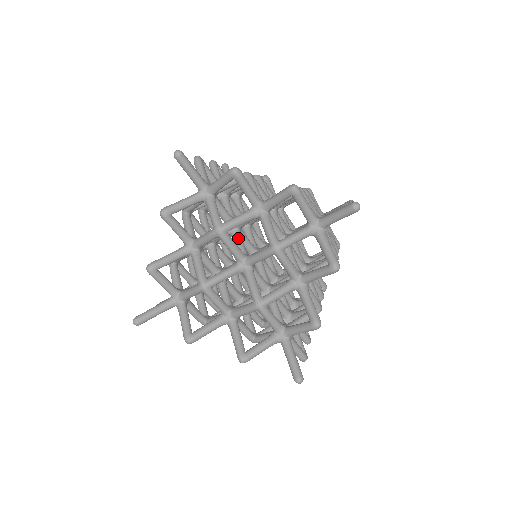
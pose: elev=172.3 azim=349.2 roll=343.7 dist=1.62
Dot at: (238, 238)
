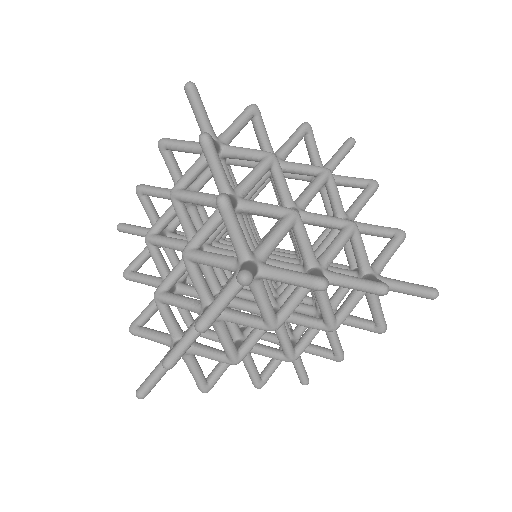
Dot at: (265, 284)
